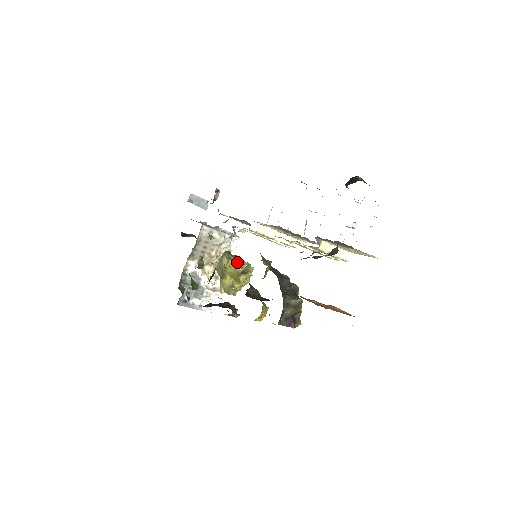
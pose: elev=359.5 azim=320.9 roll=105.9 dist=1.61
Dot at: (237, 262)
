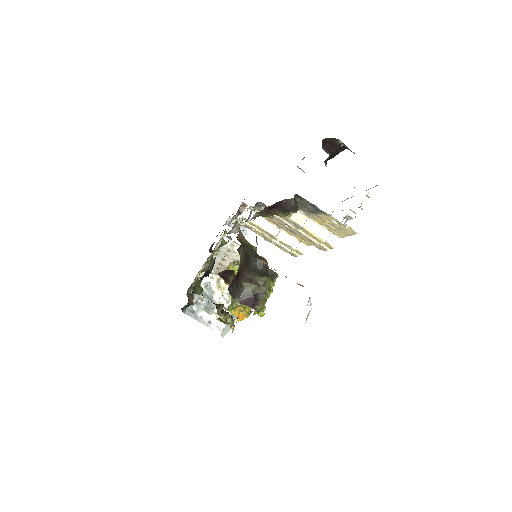
Dot at: occluded
